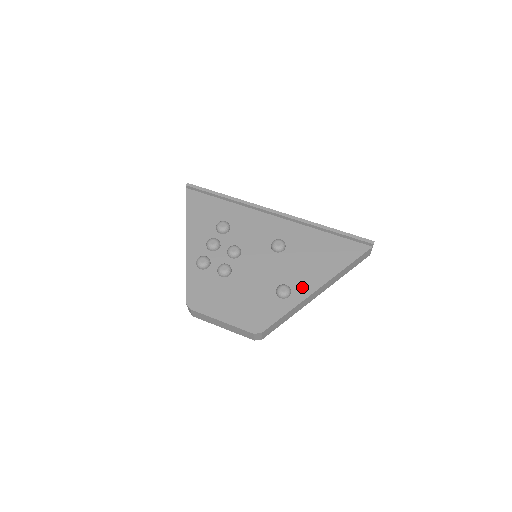
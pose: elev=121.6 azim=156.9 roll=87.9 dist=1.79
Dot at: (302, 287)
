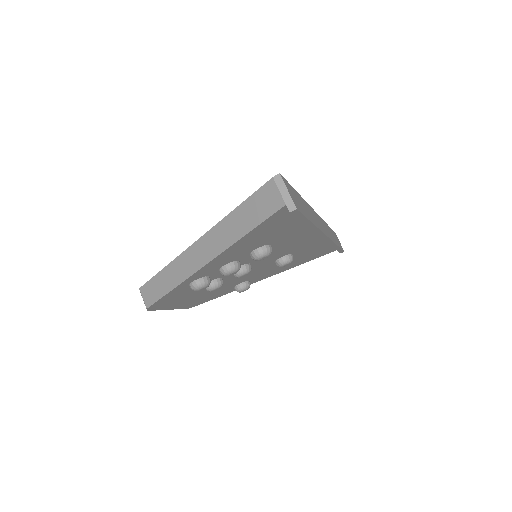
Dot at: (259, 279)
